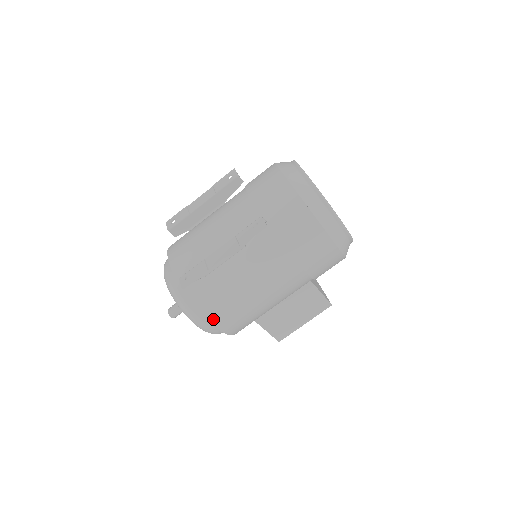
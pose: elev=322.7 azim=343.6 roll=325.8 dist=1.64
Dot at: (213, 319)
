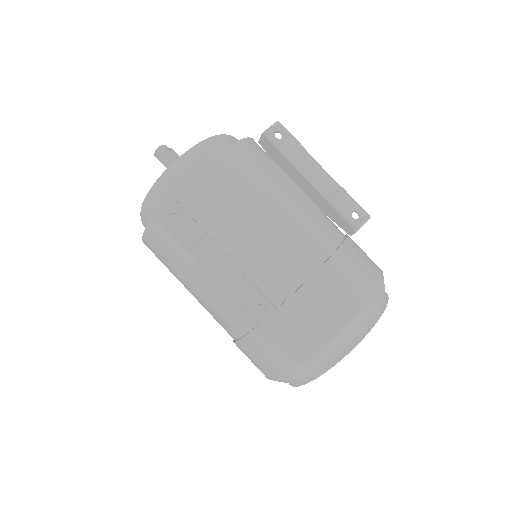
Dot at: (148, 238)
